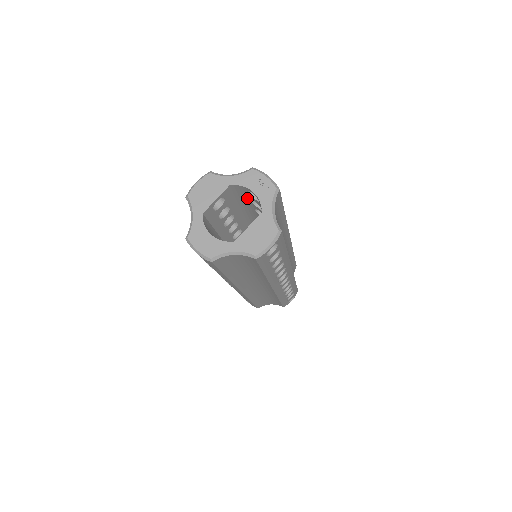
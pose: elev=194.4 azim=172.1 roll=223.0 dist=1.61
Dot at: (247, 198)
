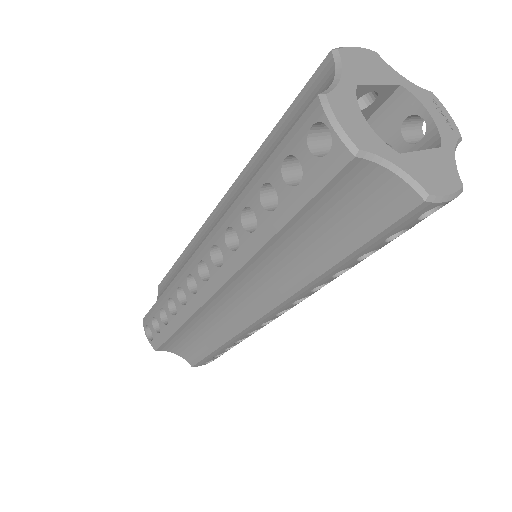
Dot at: (380, 135)
